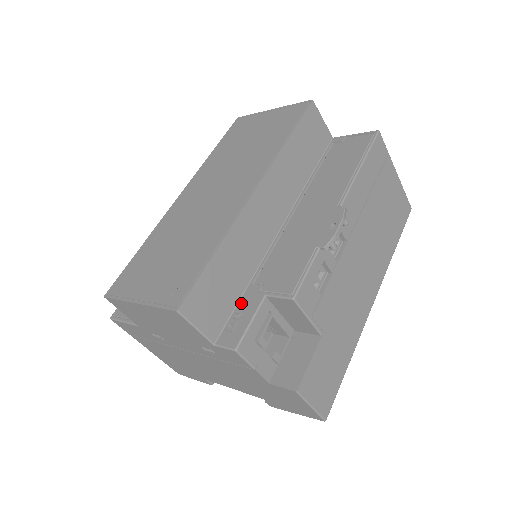
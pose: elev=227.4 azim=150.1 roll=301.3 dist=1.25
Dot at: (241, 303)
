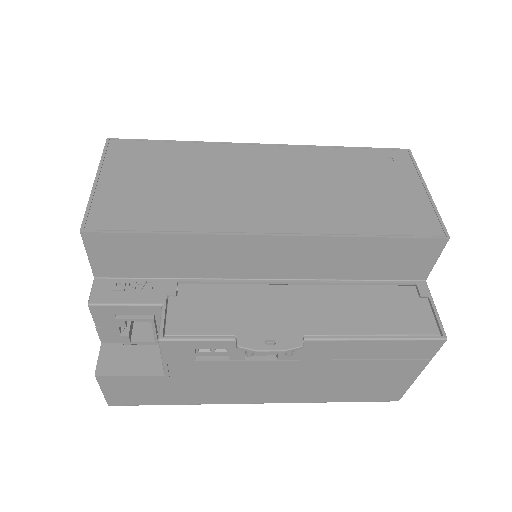
Dot at: (149, 282)
